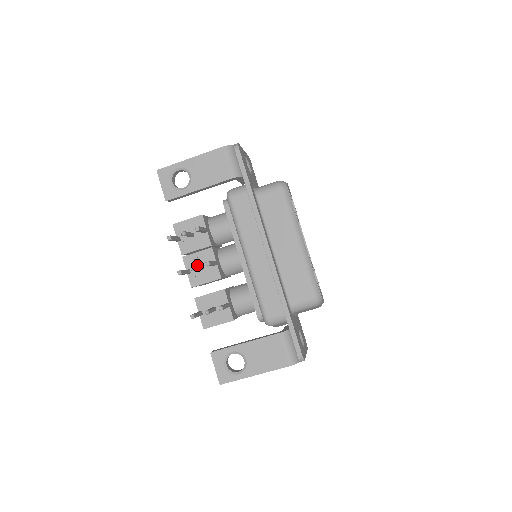
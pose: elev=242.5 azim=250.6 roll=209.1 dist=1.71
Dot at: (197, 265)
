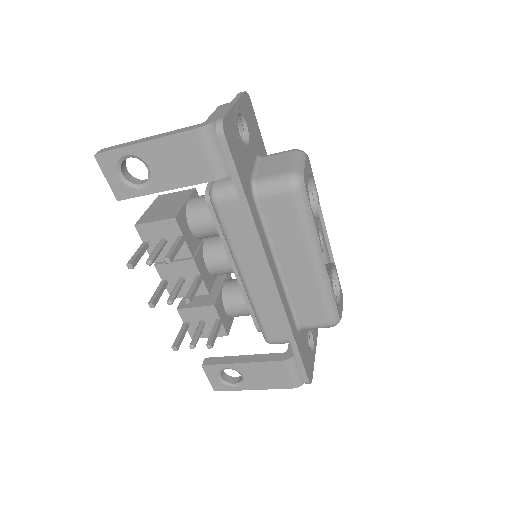
Dot at: (175, 276)
